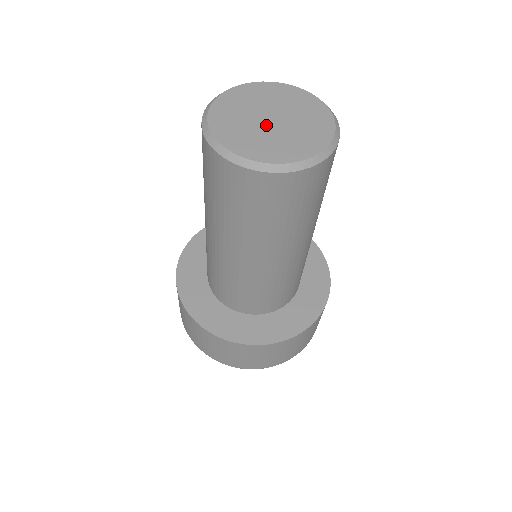
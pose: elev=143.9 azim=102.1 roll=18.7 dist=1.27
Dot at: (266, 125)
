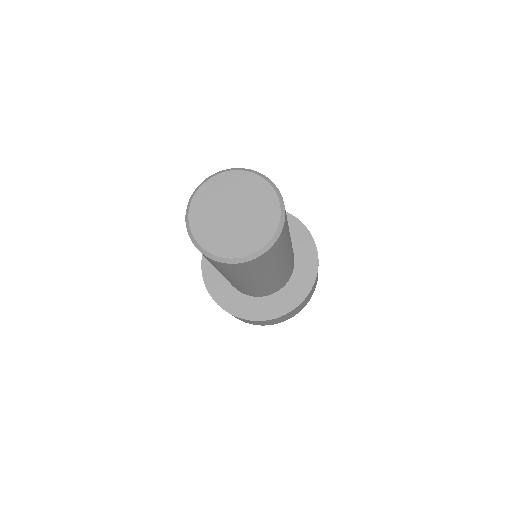
Dot at: (226, 214)
